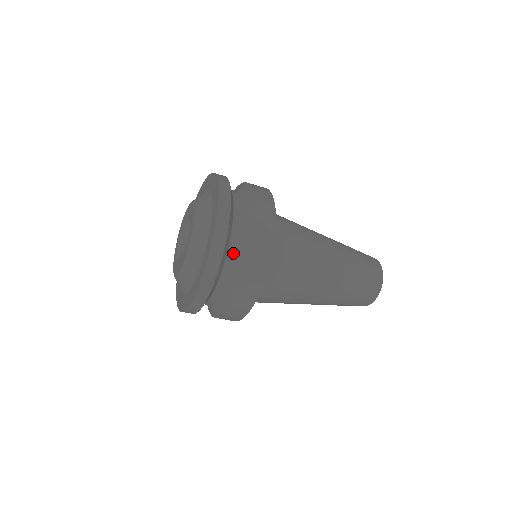
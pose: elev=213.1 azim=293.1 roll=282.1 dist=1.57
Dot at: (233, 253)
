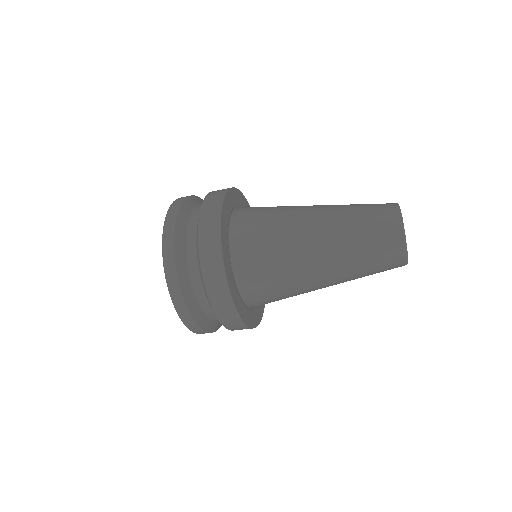
Dot at: (193, 256)
